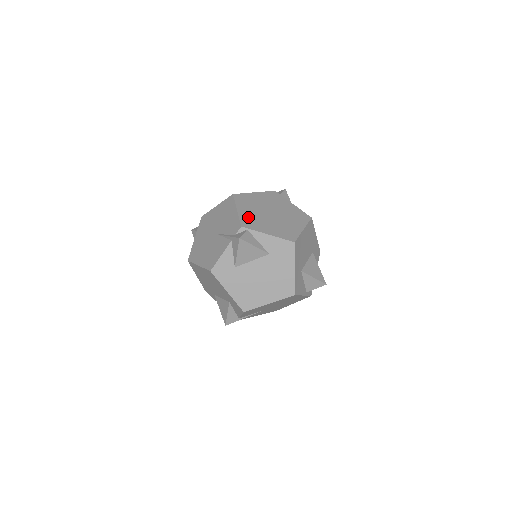
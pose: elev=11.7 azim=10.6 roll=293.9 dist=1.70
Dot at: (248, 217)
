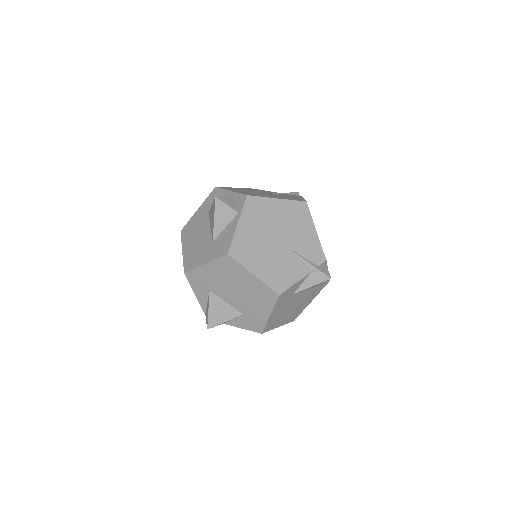
Dot at: occluded
